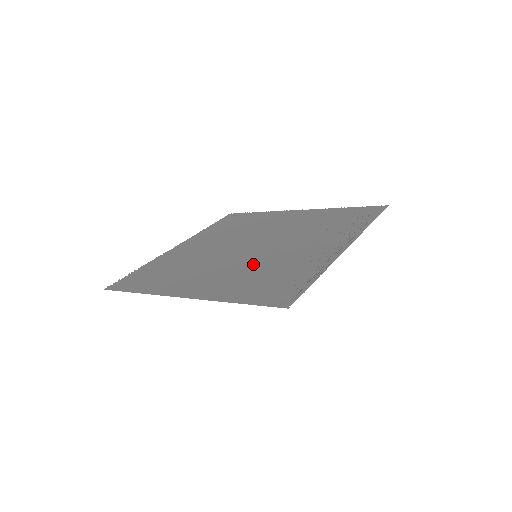
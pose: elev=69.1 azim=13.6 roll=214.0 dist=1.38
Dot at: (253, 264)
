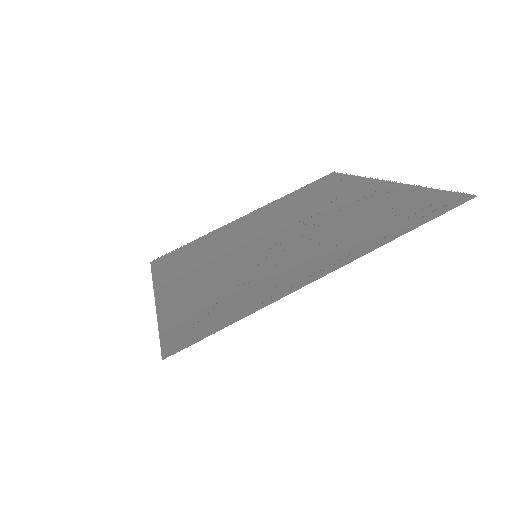
Dot at: (237, 269)
